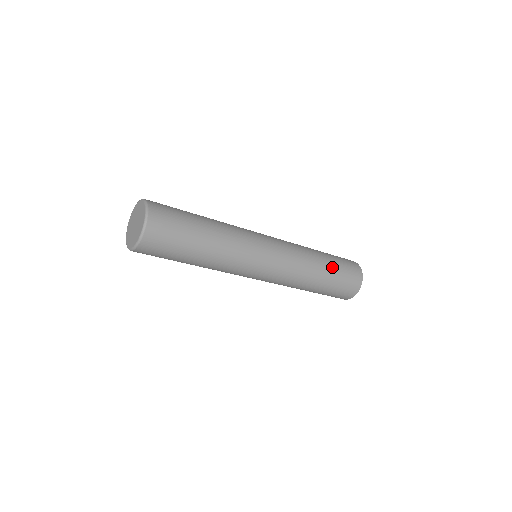
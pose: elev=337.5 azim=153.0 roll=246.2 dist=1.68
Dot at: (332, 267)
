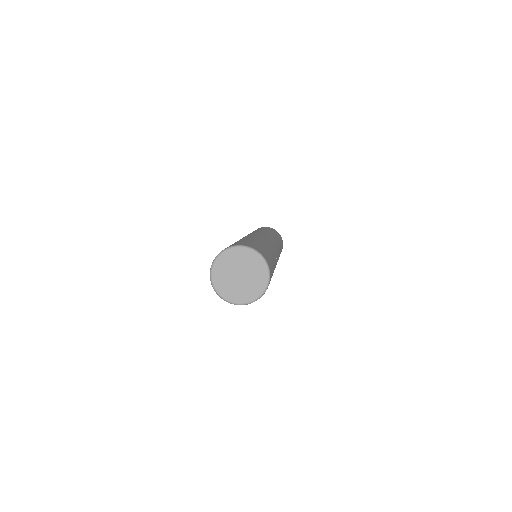
Dot at: (280, 242)
